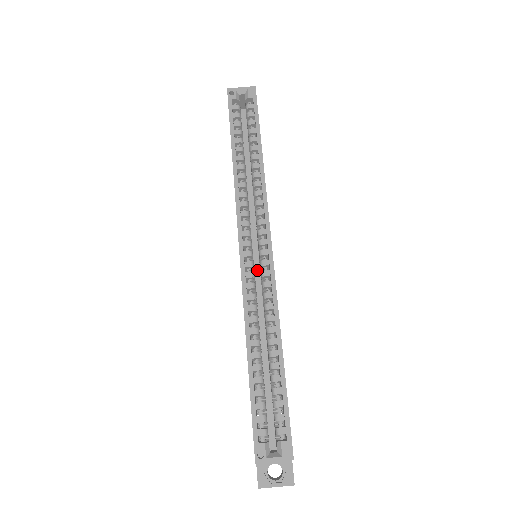
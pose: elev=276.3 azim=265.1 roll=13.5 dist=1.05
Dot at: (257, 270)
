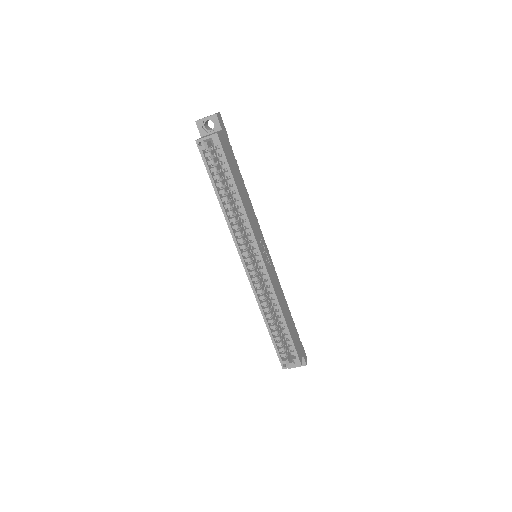
Dot at: occluded
